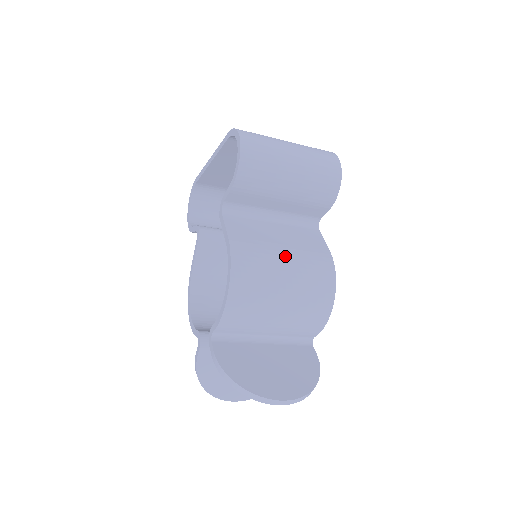
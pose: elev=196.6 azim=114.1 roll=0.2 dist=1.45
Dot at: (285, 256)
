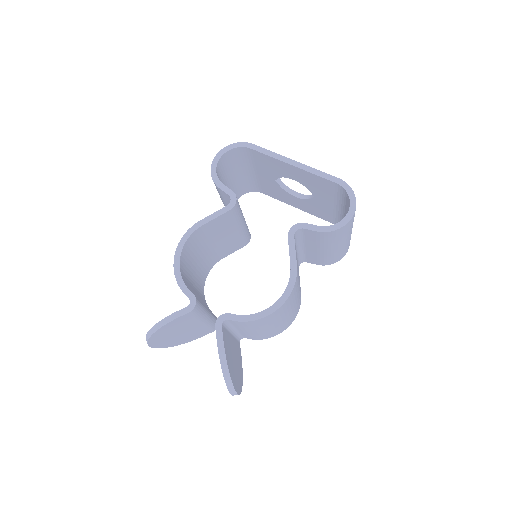
Dot at: occluded
